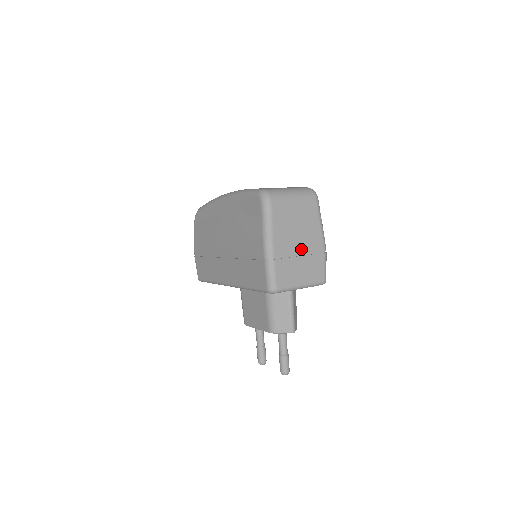
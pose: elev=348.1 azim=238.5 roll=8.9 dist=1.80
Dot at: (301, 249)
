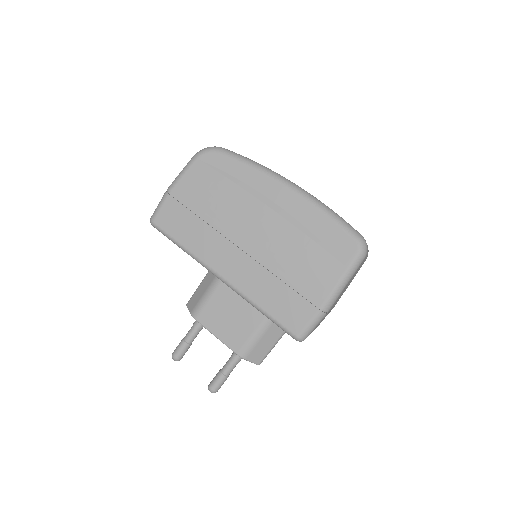
Dot at: occluded
